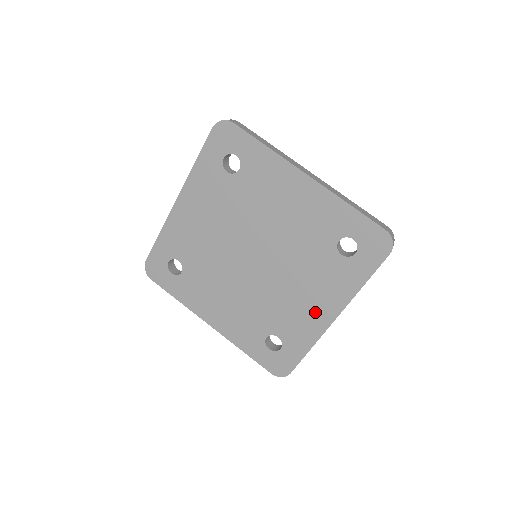
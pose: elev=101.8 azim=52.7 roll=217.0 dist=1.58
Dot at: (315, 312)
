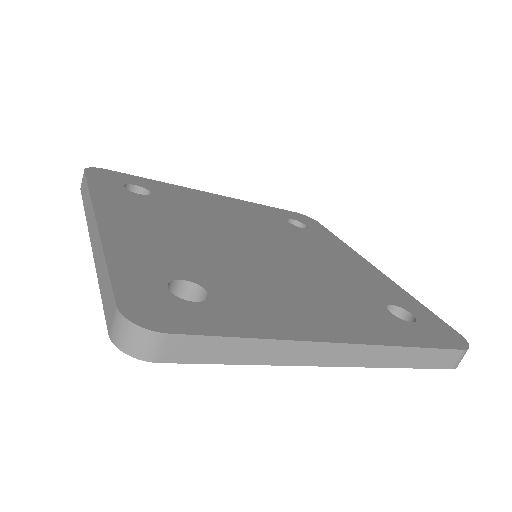
Dot at: (312, 317)
